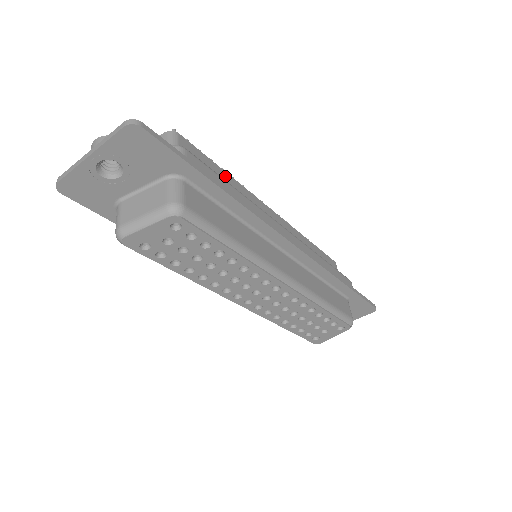
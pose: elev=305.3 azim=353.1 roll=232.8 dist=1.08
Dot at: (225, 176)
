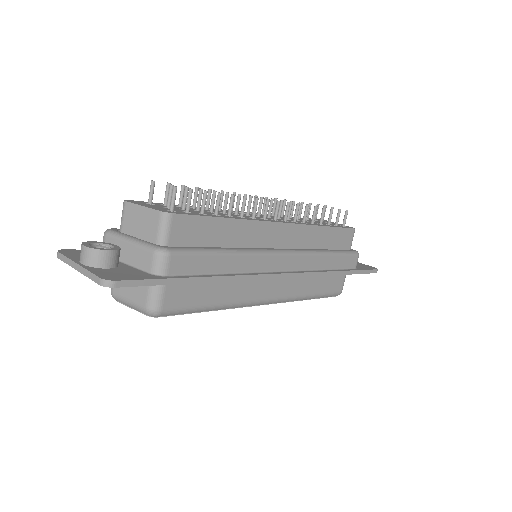
Dot at: (226, 225)
